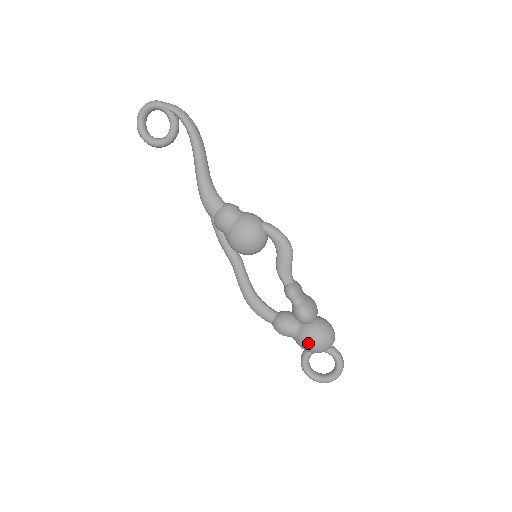
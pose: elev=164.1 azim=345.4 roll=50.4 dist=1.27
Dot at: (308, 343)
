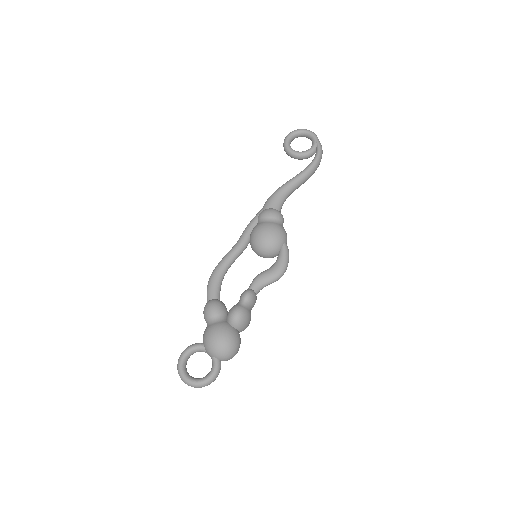
Dot at: (215, 333)
